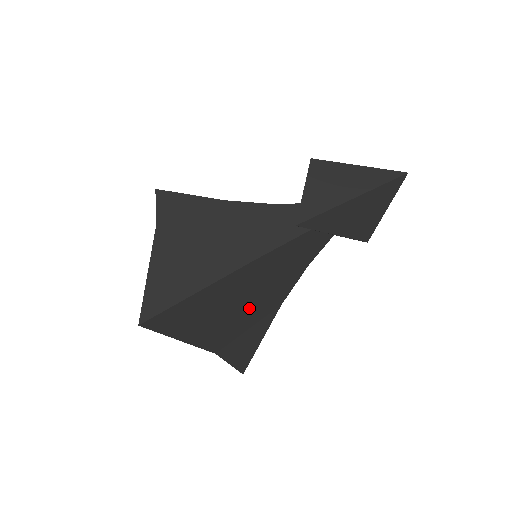
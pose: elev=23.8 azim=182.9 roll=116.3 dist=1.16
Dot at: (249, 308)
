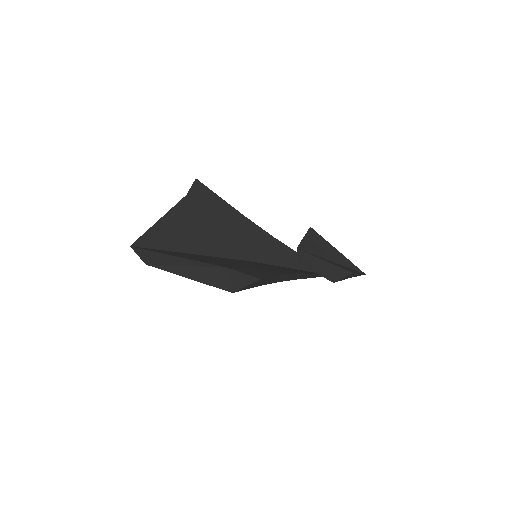
Dot at: (255, 267)
